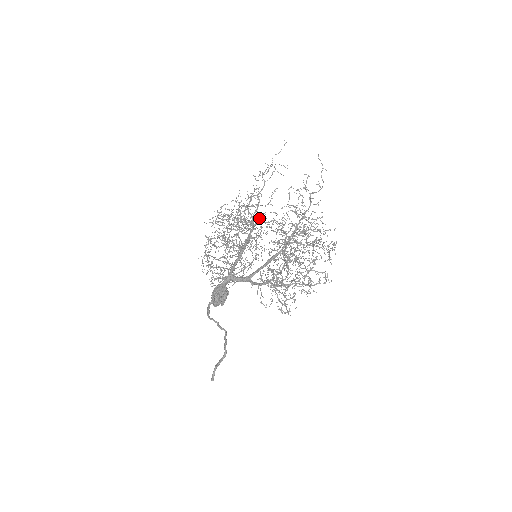
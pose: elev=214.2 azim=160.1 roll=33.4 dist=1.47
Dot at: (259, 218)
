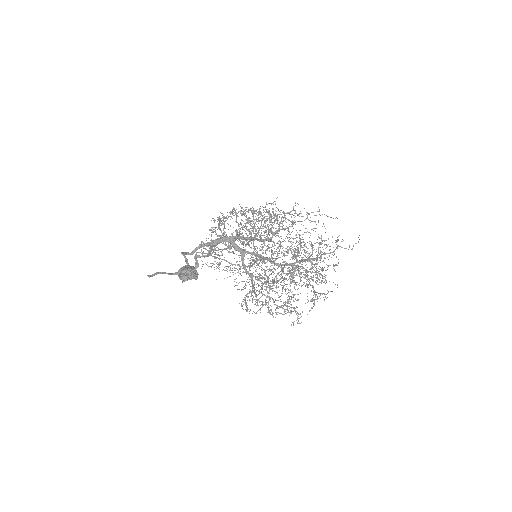
Dot at: occluded
